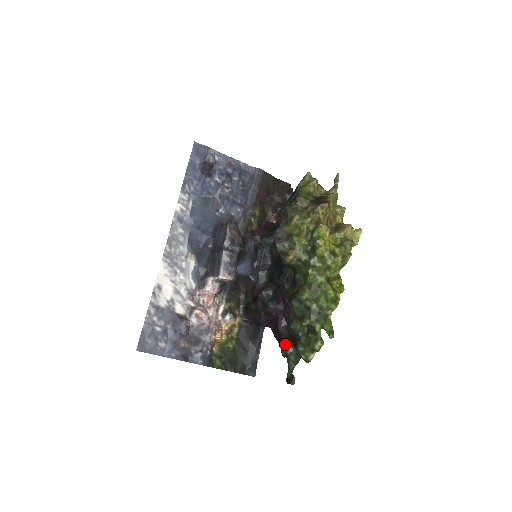
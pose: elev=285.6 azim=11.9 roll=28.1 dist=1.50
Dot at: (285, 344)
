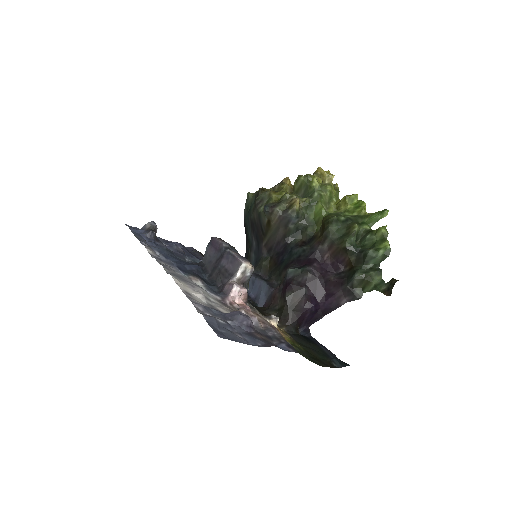
Dot at: (354, 272)
